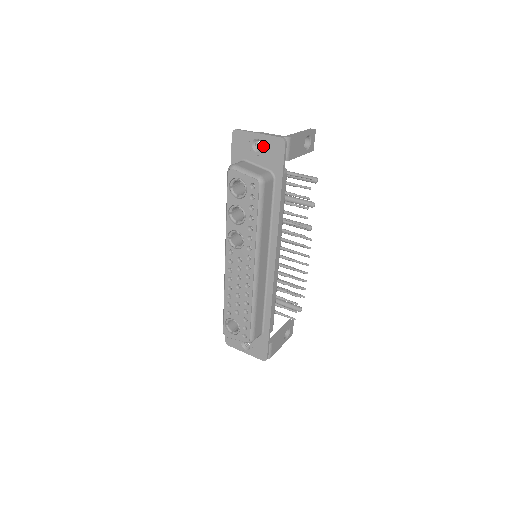
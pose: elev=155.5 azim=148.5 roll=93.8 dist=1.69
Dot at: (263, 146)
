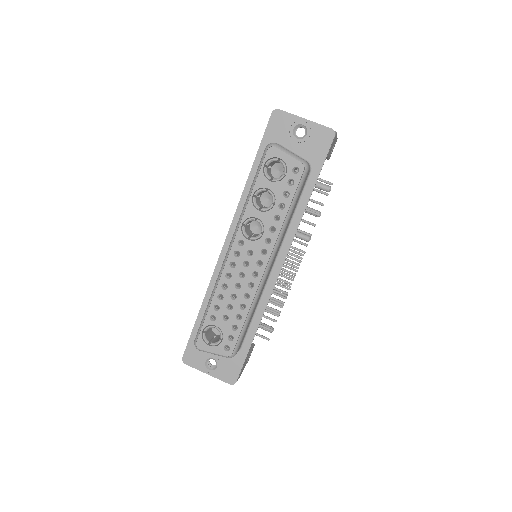
Dot at: (307, 133)
